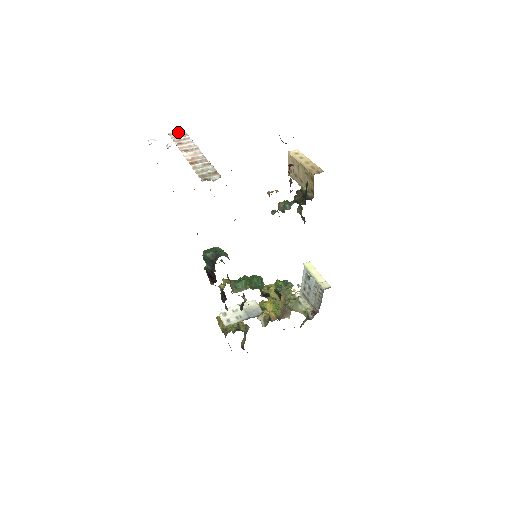
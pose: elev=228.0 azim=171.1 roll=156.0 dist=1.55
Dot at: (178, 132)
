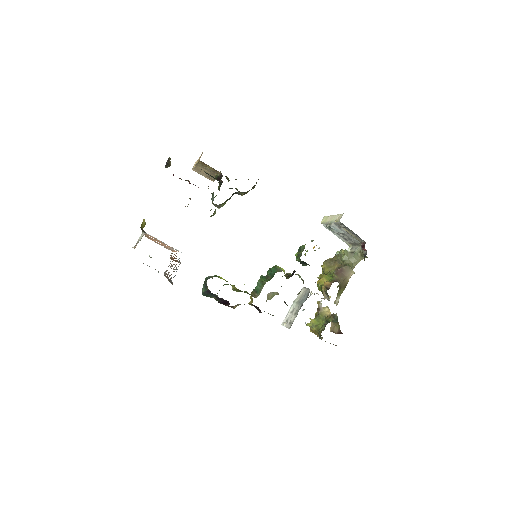
Dot at: occluded
